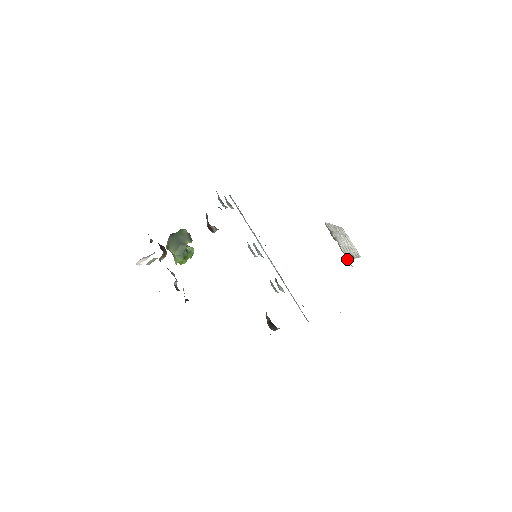
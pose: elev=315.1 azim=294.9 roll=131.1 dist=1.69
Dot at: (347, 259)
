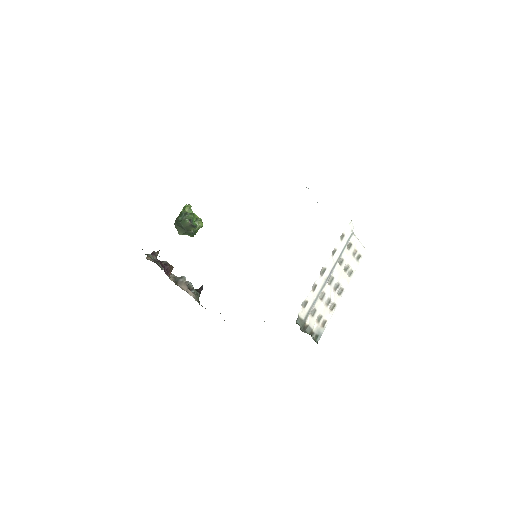
Dot at: (317, 341)
